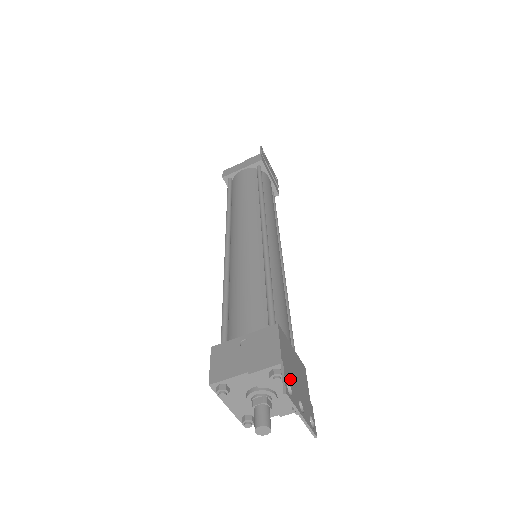
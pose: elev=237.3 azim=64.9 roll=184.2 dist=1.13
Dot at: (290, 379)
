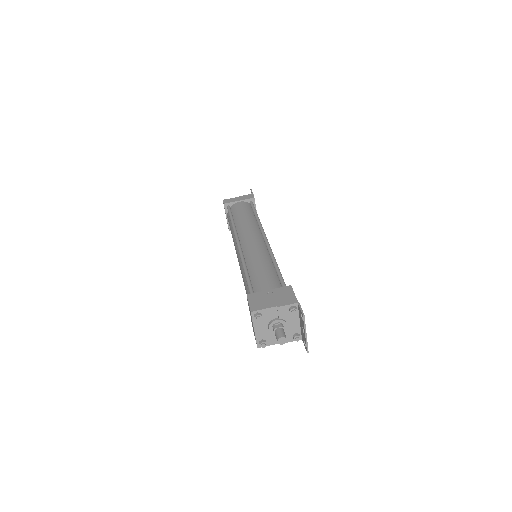
Dot at: occluded
